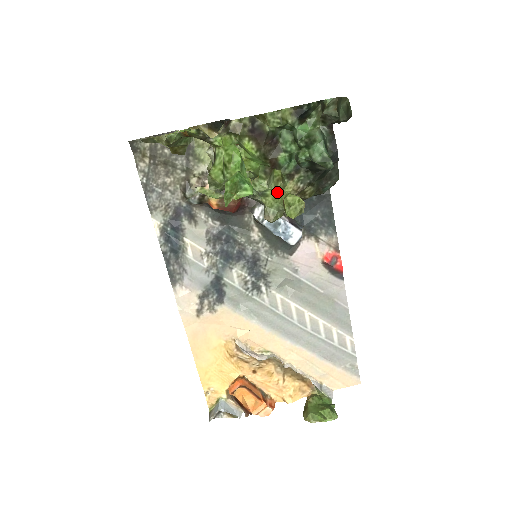
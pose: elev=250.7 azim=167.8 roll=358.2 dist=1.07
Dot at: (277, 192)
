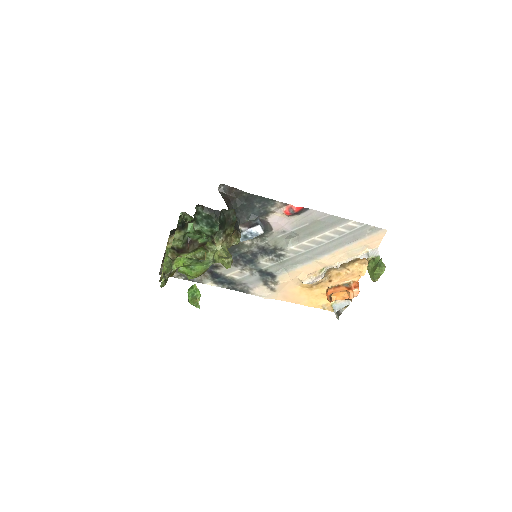
Dot at: (217, 255)
